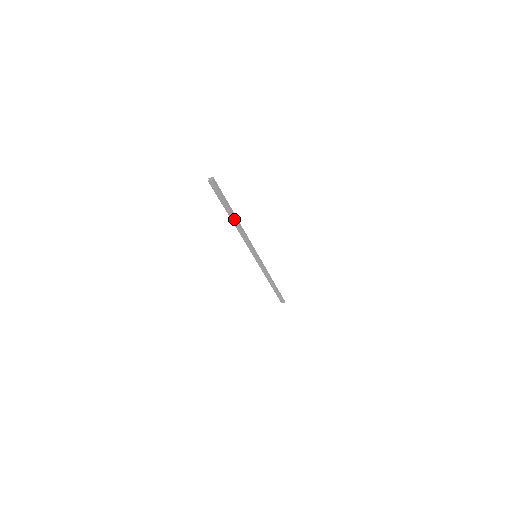
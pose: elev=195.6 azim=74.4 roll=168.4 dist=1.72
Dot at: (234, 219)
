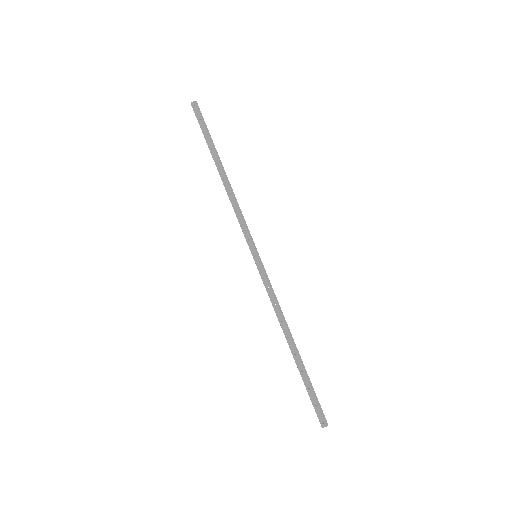
Dot at: (220, 166)
